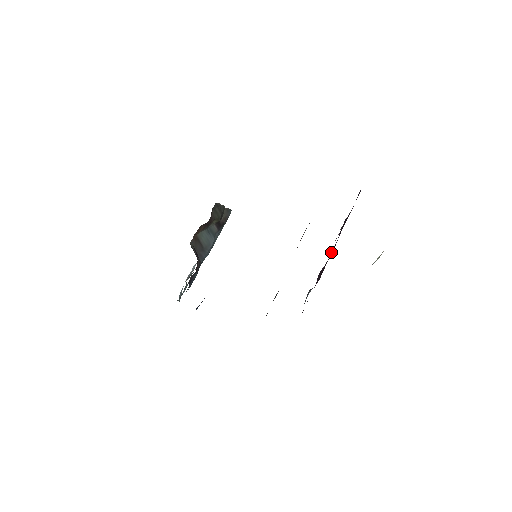
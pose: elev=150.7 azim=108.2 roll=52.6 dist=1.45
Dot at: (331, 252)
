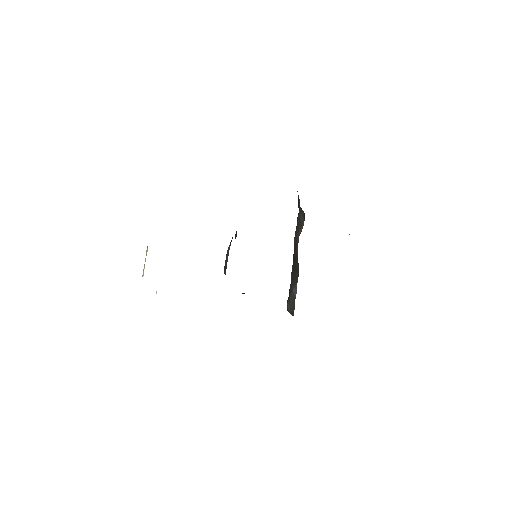
Dot at: occluded
